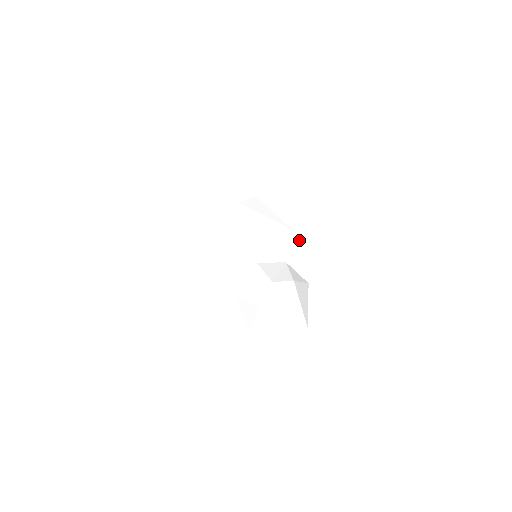
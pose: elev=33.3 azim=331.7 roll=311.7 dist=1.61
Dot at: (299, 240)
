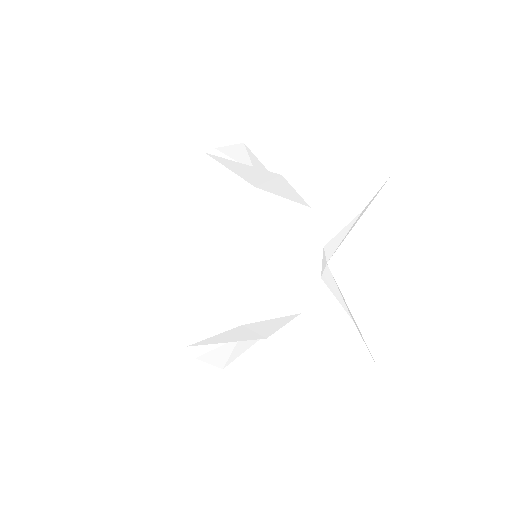
Dot at: (319, 223)
